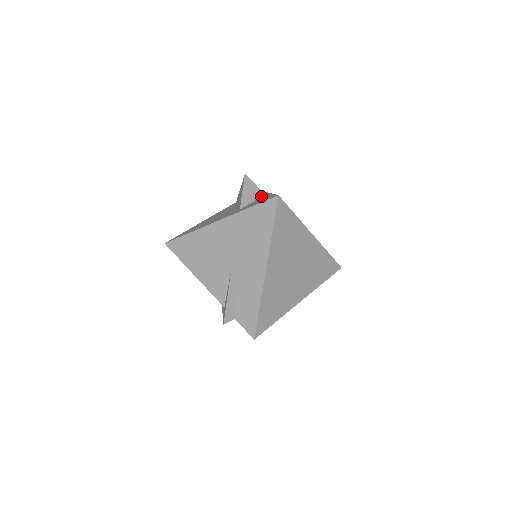
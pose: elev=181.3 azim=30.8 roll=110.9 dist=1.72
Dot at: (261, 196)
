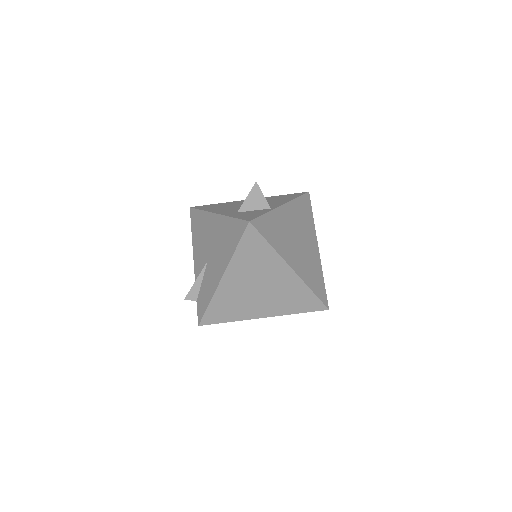
Dot at: (266, 208)
